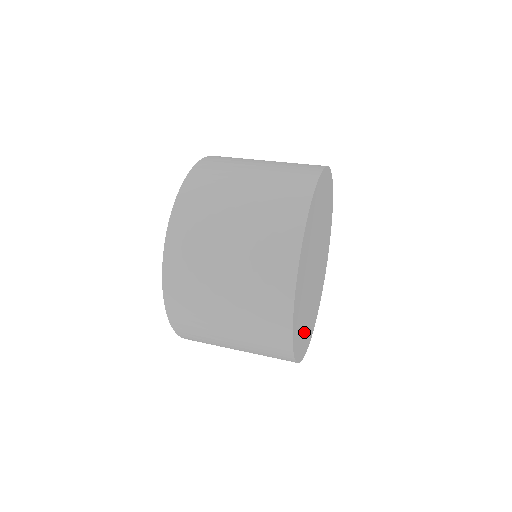
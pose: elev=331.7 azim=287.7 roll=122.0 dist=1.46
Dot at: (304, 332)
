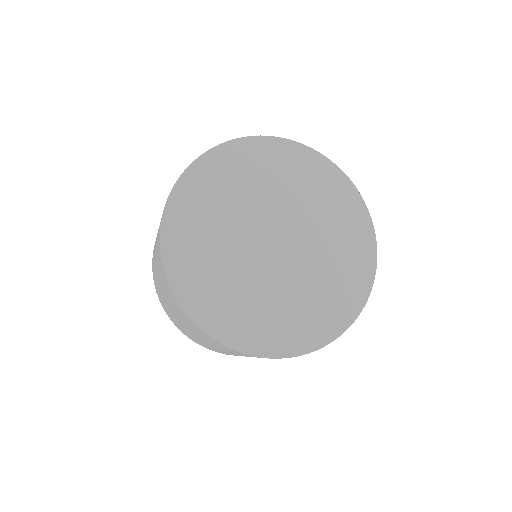
Dot at: (210, 283)
